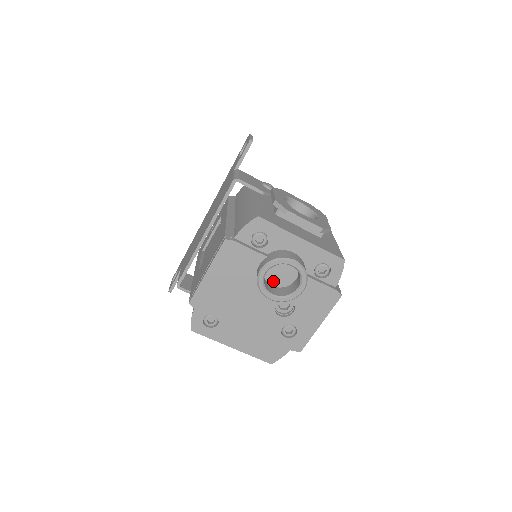
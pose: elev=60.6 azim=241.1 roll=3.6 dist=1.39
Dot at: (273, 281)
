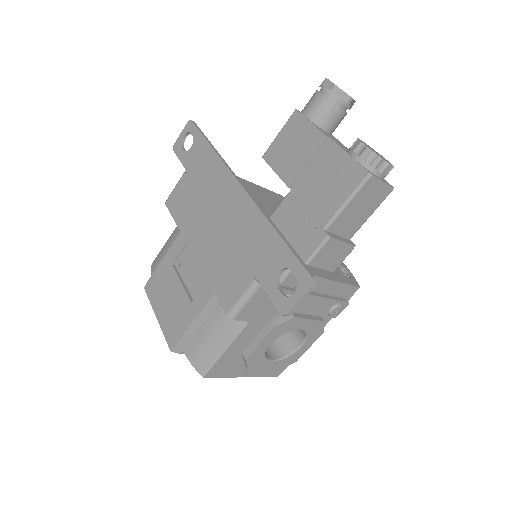
Dot at: occluded
